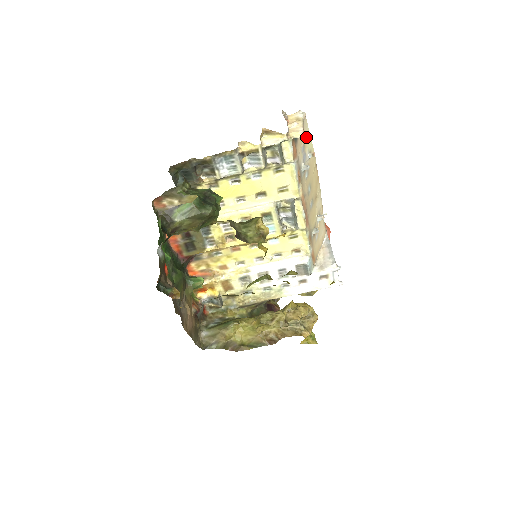
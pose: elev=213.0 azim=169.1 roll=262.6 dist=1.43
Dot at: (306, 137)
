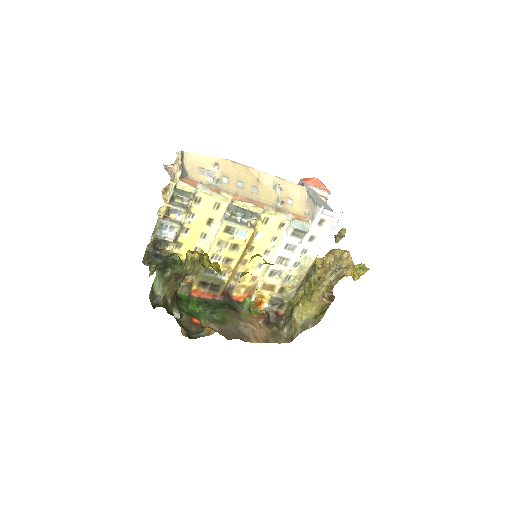
Dot at: (199, 161)
